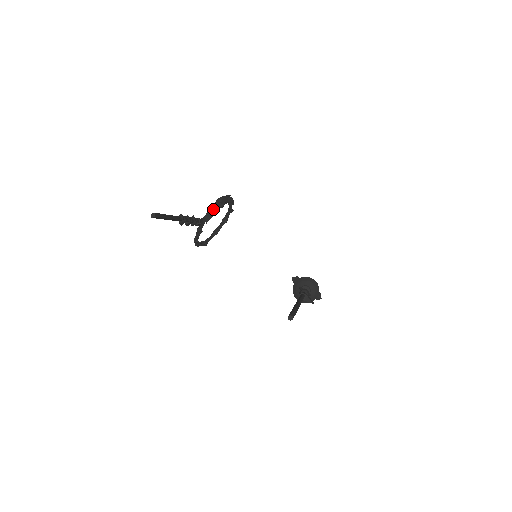
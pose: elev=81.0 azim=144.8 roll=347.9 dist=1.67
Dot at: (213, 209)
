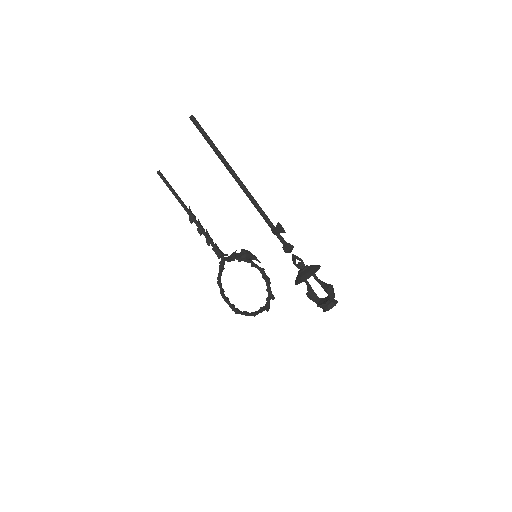
Dot at: (235, 252)
